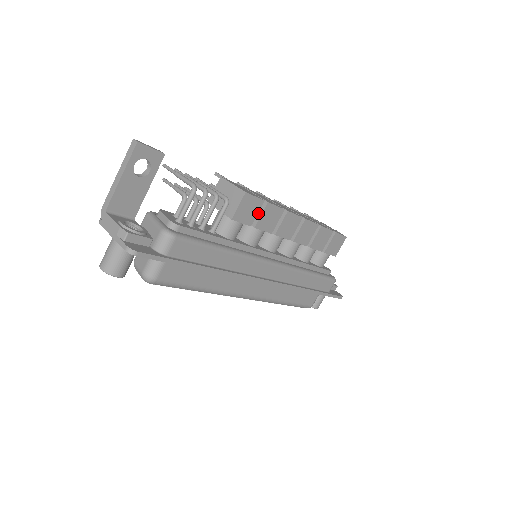
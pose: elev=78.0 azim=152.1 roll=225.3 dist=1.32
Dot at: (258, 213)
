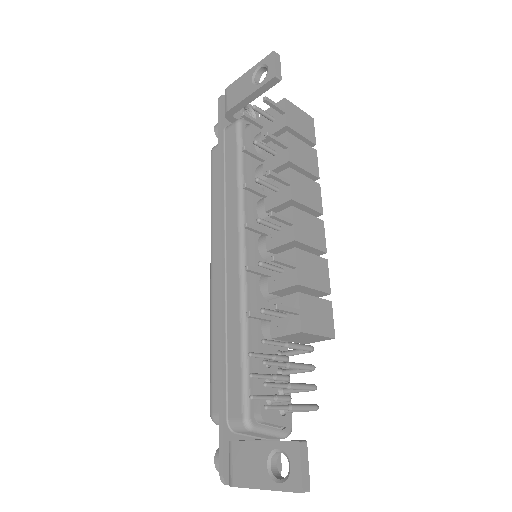
Dot at: occluded
